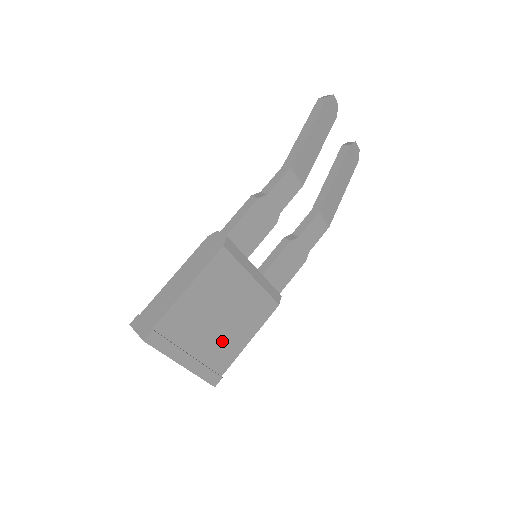
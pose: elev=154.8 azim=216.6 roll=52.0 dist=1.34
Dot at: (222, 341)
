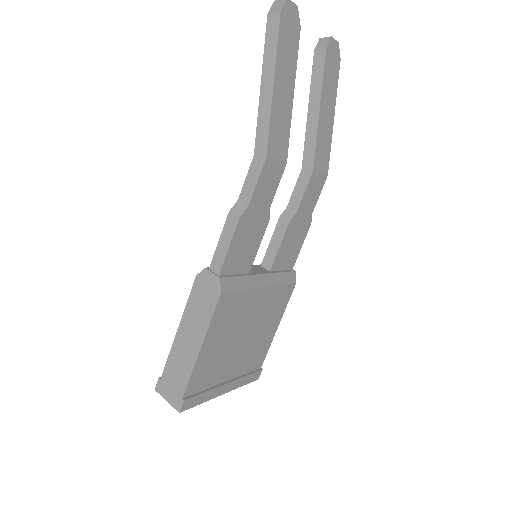
Dot at: (251, 349)
